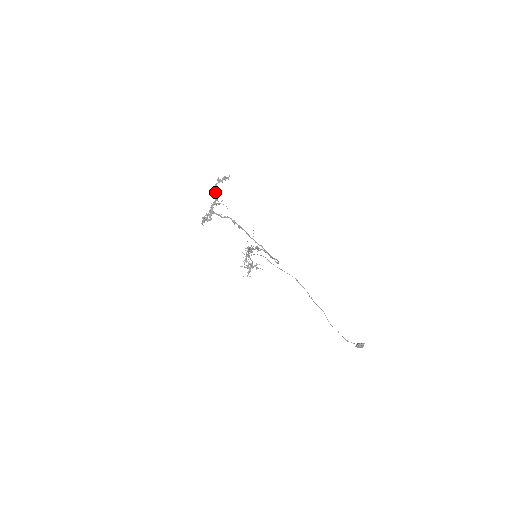
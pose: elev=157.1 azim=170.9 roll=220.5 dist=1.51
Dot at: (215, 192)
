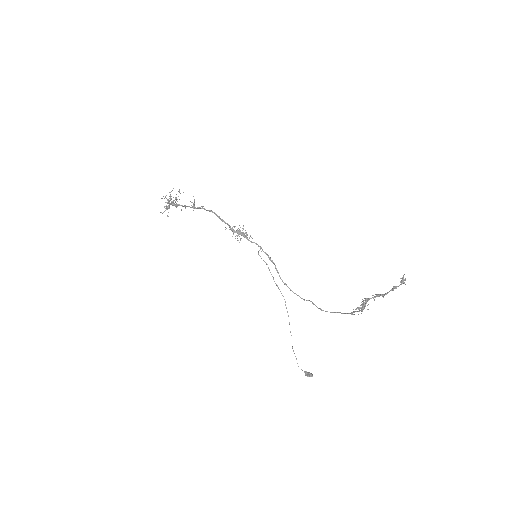
Dot at: occluded
